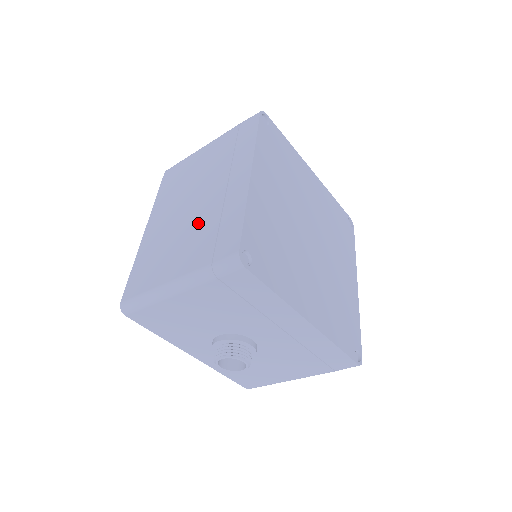
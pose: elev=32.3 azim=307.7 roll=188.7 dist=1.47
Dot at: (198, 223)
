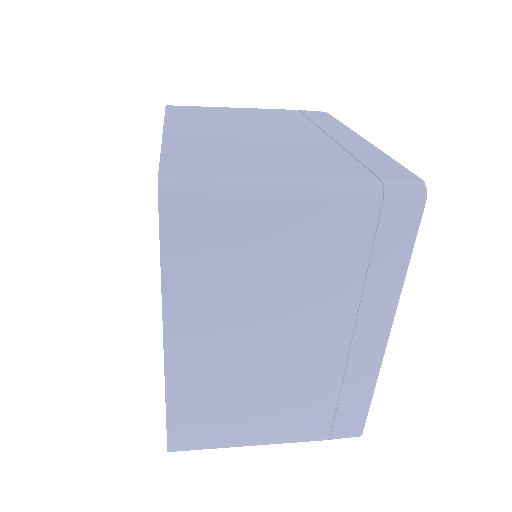
Dot at: (299, 383)
